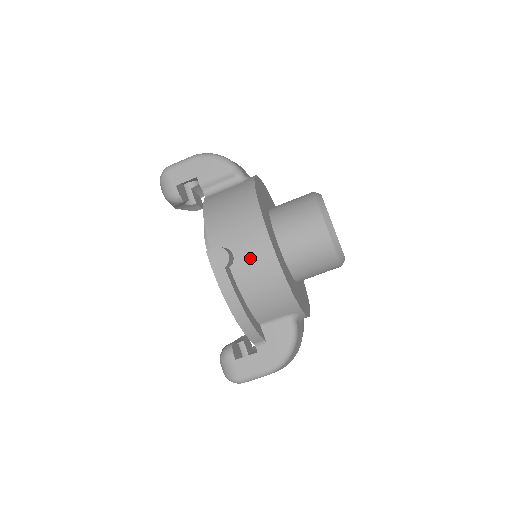
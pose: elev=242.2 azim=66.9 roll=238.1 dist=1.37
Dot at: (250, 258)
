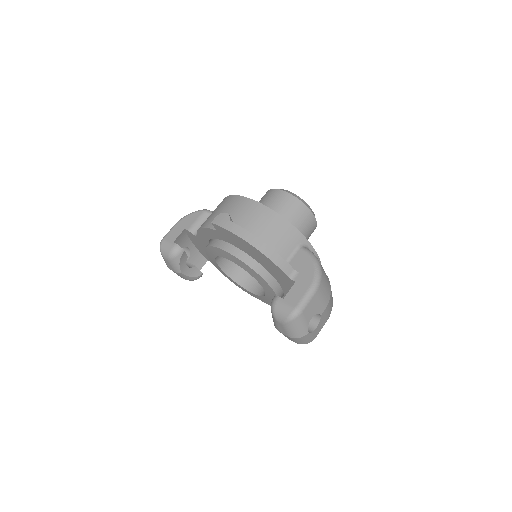
Dot at: (244, 215)
